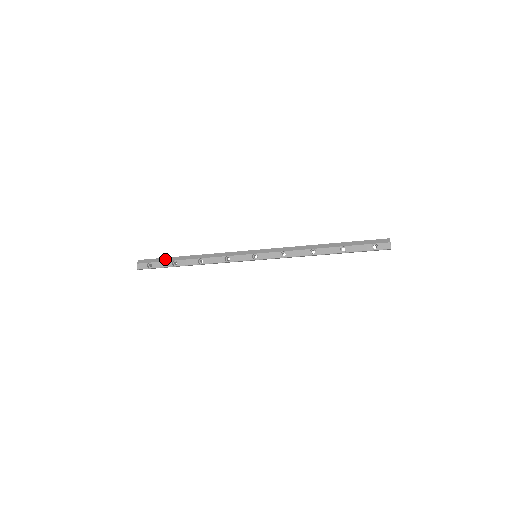
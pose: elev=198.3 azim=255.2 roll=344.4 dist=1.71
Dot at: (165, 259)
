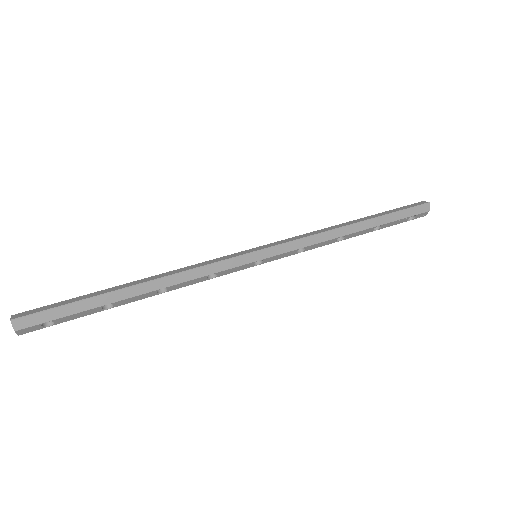
Dot at: (82, 306)
